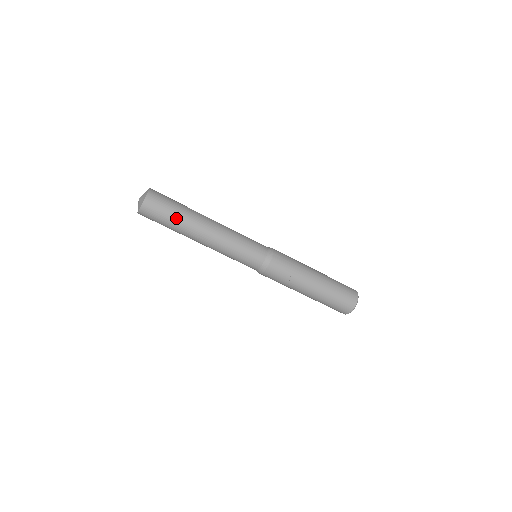
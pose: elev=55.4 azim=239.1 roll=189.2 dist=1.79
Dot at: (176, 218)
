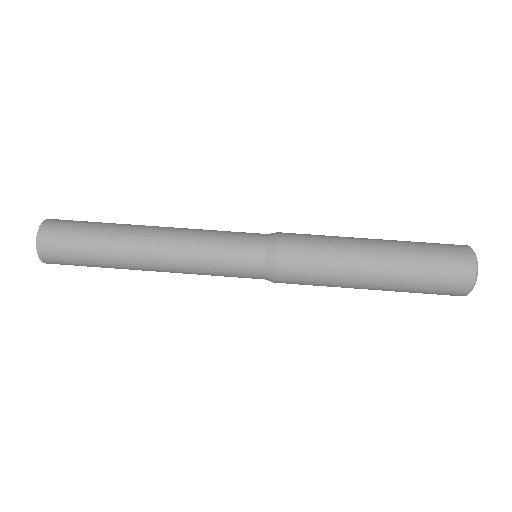
Dot at: (99, 227)
